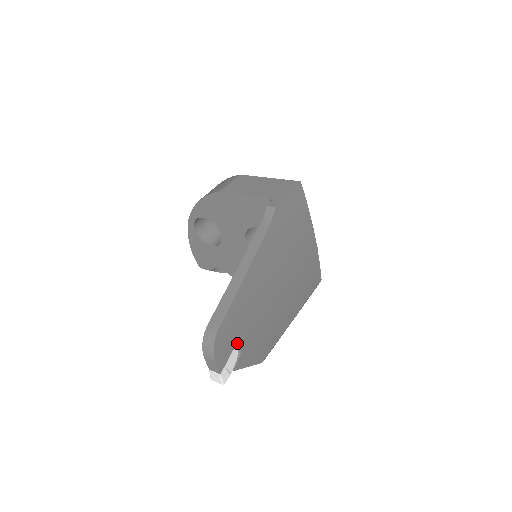
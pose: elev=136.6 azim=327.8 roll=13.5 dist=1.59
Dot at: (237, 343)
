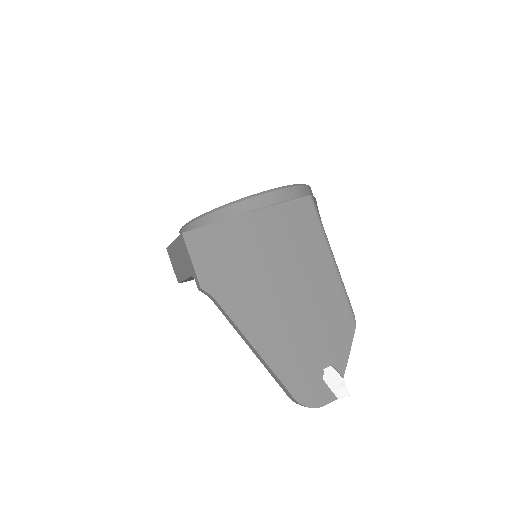
Dot at: (319, 372)
